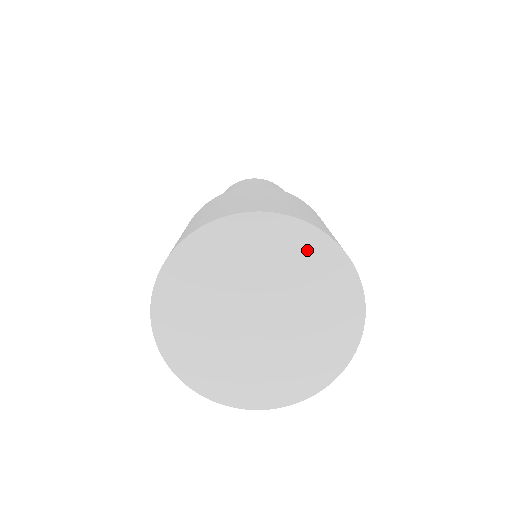
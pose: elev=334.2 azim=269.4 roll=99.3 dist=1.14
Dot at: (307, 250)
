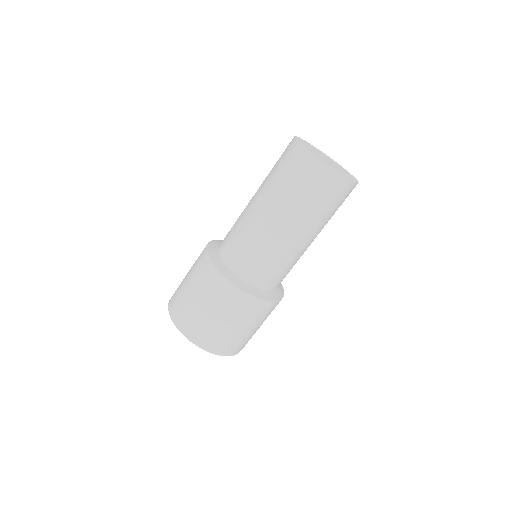
Dot at: occluded
